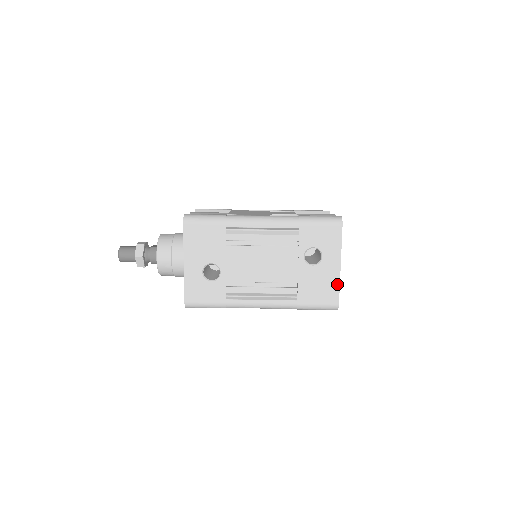
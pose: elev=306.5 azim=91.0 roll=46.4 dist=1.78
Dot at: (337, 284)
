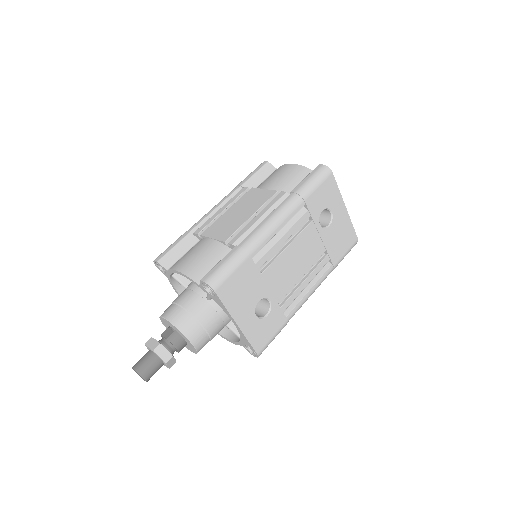
Dot at: (350, 224)
